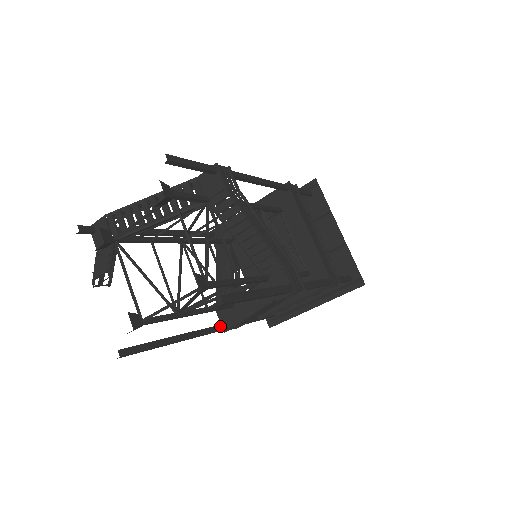
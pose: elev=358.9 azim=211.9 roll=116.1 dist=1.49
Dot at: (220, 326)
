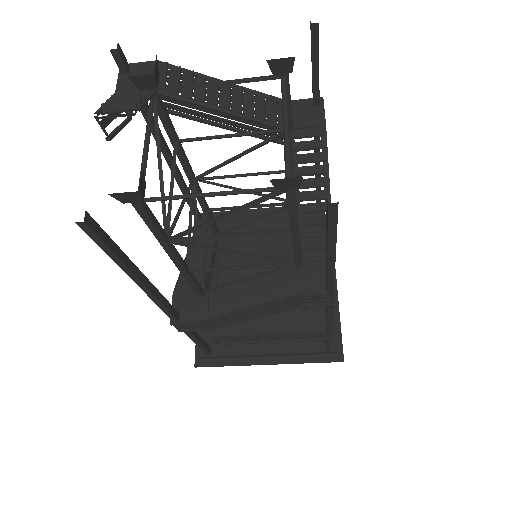
Dot at: (175, 311)
